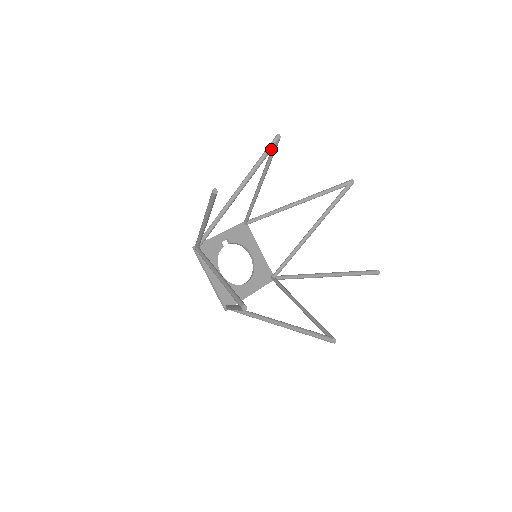
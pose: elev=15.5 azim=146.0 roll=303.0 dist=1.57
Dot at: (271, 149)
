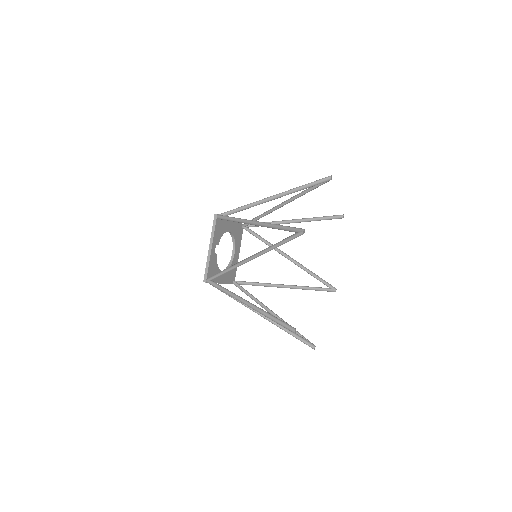
Dot at: occluded
